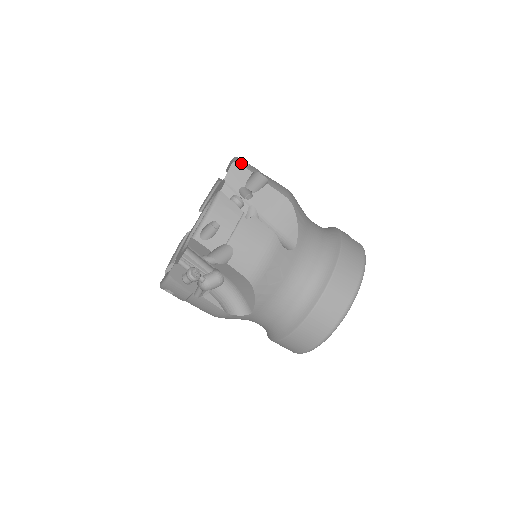
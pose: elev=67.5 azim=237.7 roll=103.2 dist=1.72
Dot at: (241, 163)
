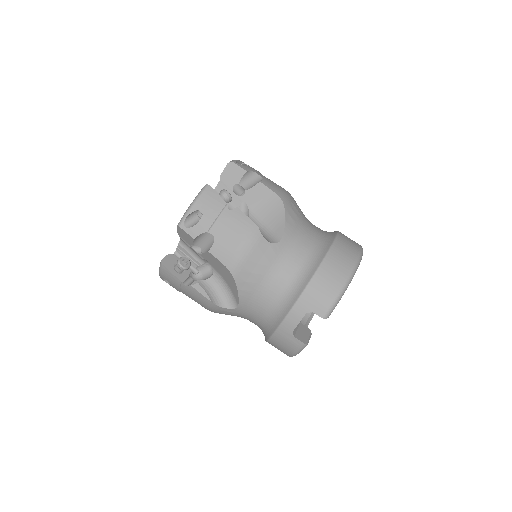
Dot at: occluded
